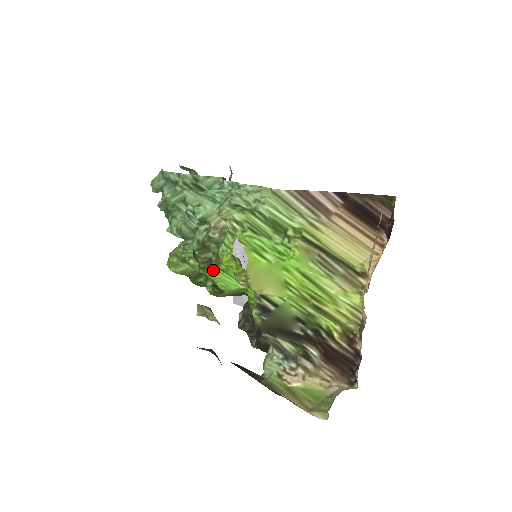
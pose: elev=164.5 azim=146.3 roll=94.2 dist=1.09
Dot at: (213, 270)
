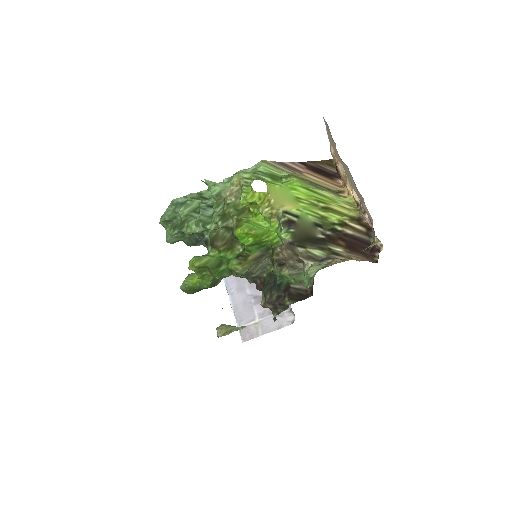
Dot at: (238, 226)
